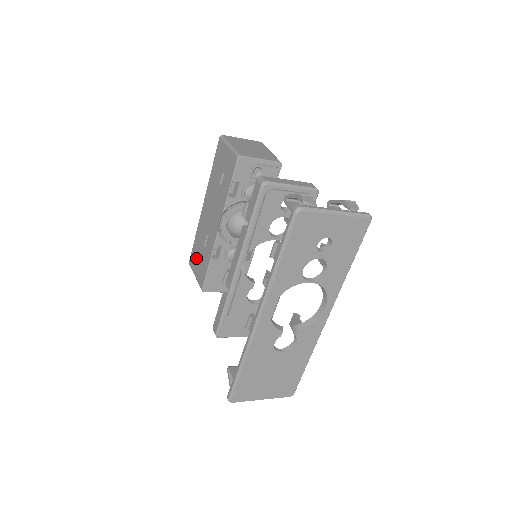
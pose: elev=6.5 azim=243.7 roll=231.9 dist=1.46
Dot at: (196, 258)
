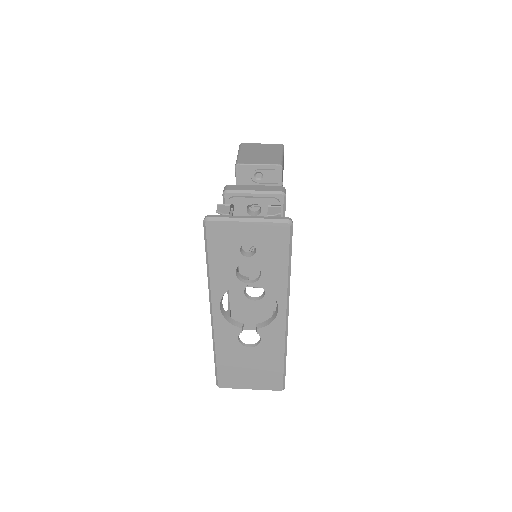
Dot at: occluded
